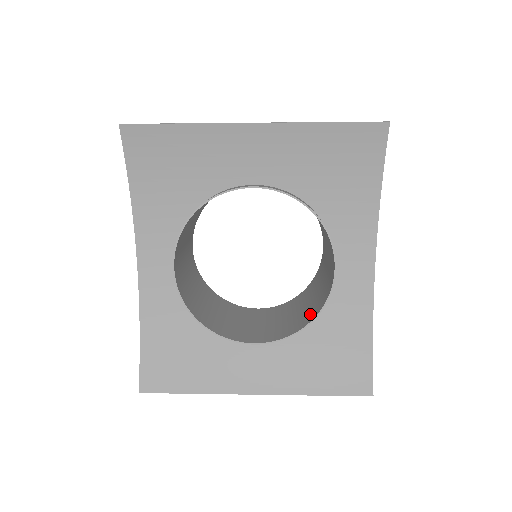
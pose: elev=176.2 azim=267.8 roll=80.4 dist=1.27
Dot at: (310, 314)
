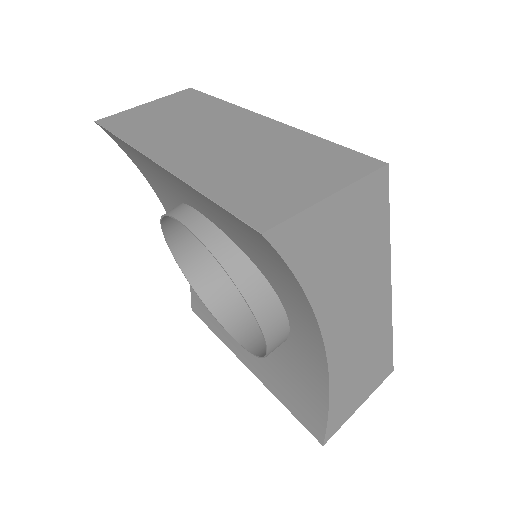
Dot at: occluded
